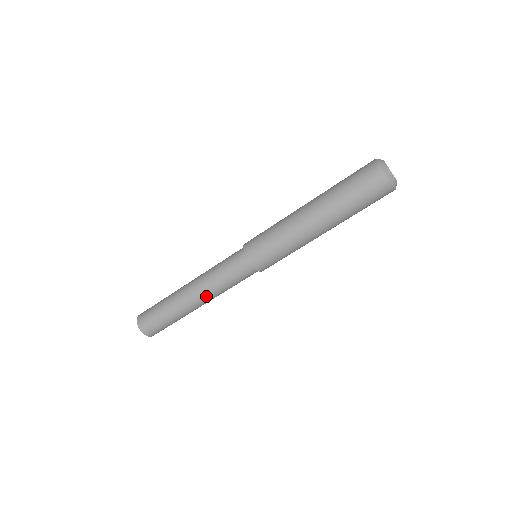
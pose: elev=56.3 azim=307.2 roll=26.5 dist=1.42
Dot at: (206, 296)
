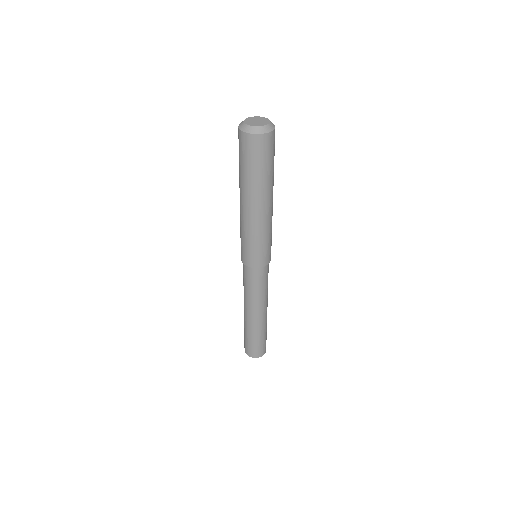
Dot at: (249, 306)
